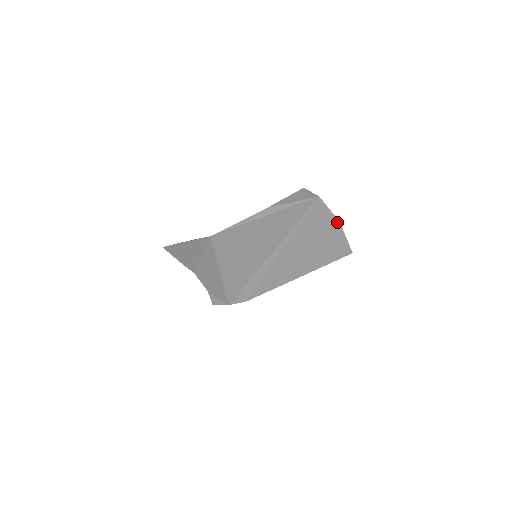
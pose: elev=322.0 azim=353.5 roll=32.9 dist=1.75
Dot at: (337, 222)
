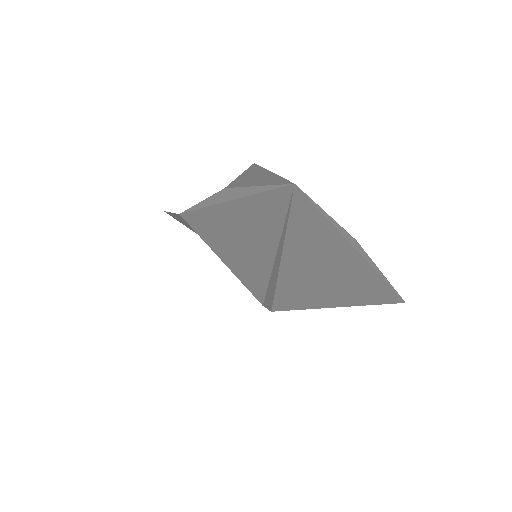
Dot at: (351, 239)
